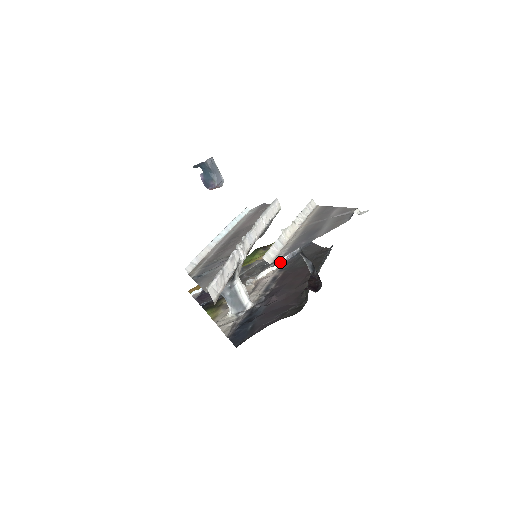
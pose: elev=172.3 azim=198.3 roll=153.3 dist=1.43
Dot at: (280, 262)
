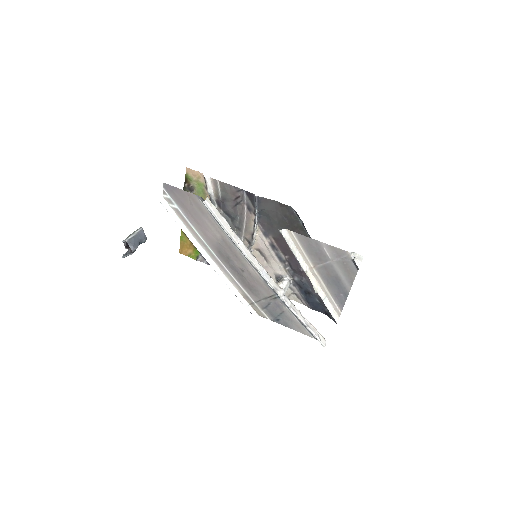
Dot at: (256, 228)
